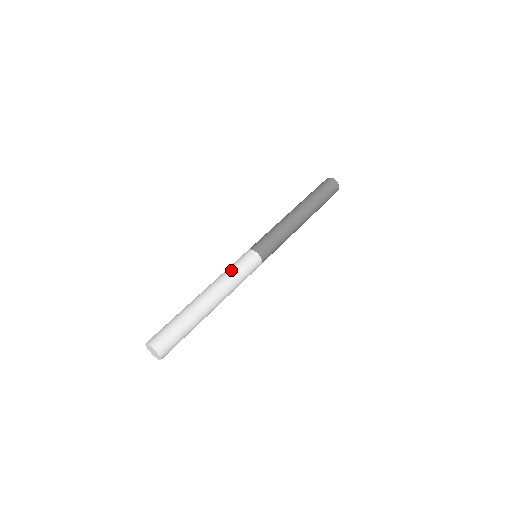
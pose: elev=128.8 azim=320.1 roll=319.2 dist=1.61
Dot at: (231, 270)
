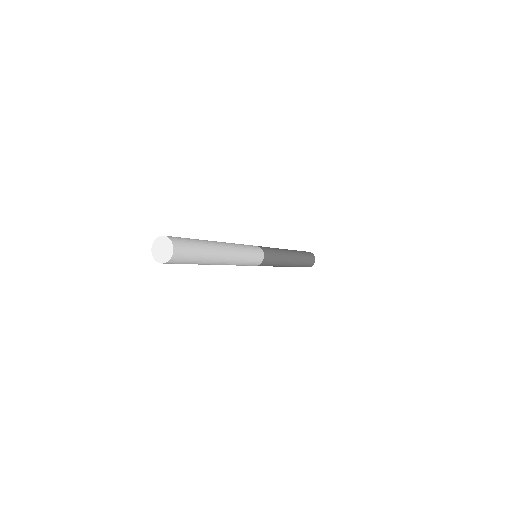
Dot at: occluded
